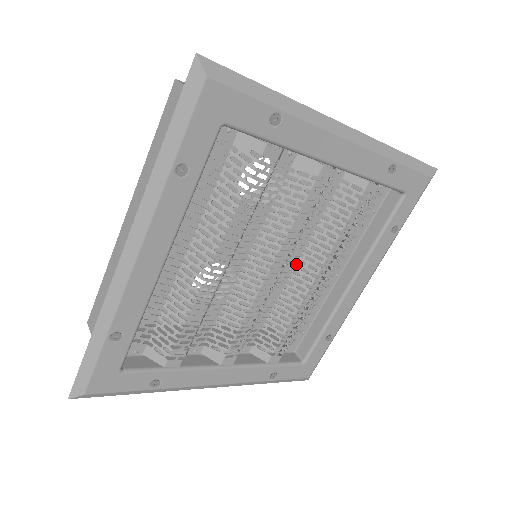
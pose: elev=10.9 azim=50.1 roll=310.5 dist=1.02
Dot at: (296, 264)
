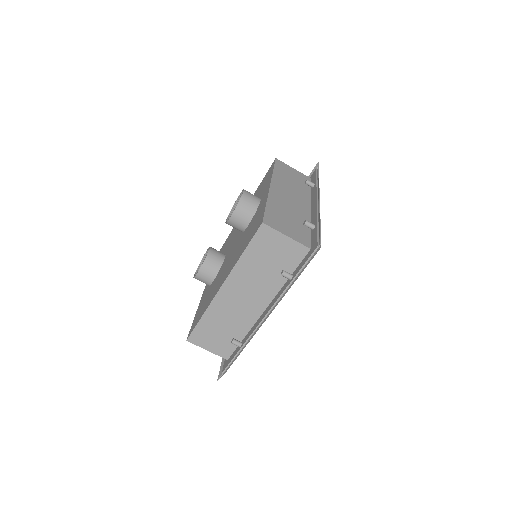
Dot at: occluded
